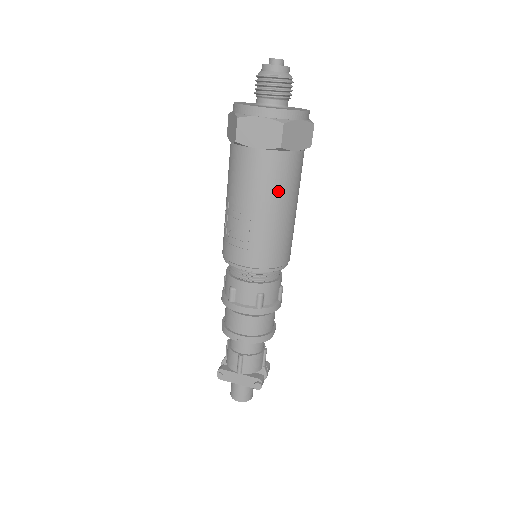
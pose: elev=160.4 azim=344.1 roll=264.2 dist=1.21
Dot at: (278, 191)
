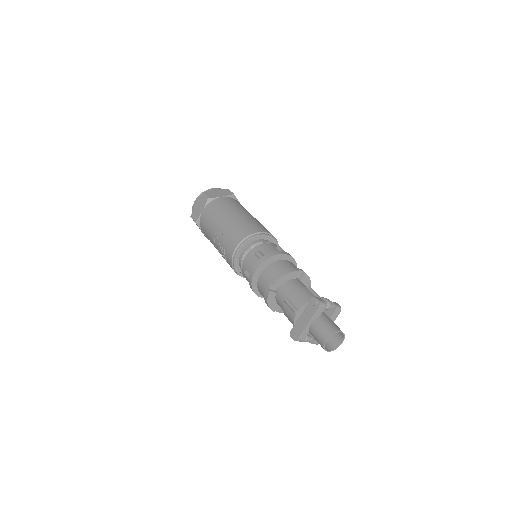
Dot at: (223, 211)
